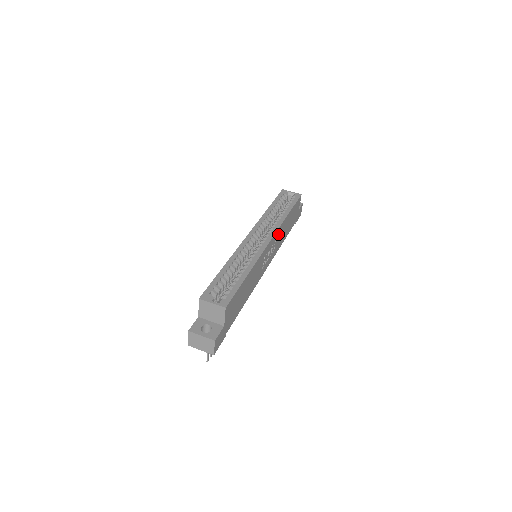
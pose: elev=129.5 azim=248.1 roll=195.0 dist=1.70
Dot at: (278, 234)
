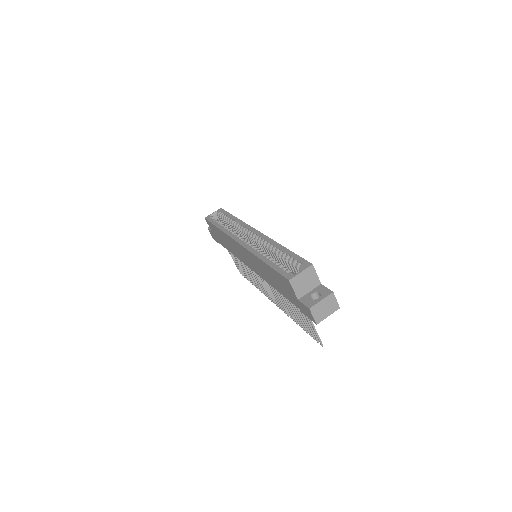
Dot at: occluded
